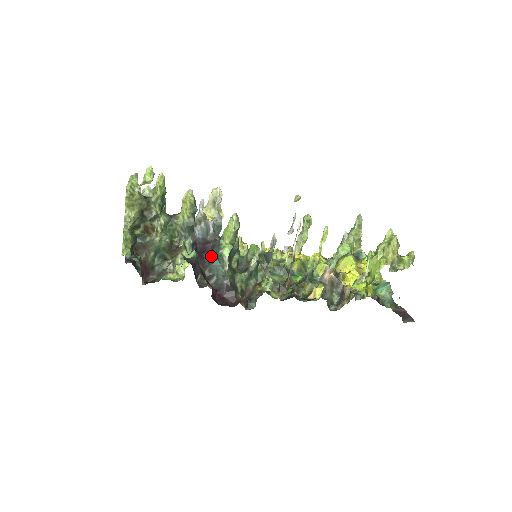
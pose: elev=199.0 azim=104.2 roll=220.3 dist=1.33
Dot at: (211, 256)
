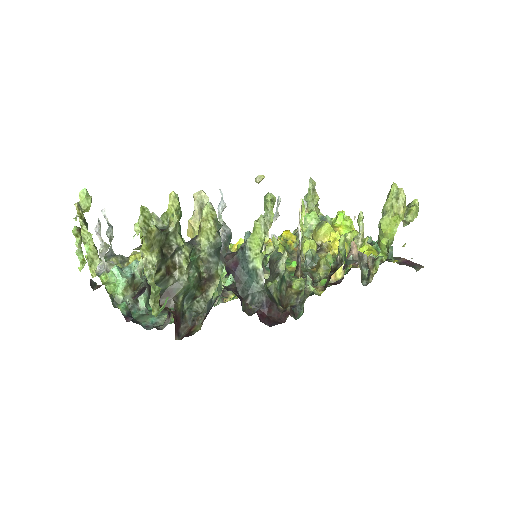
Dot at: (238, 274)
